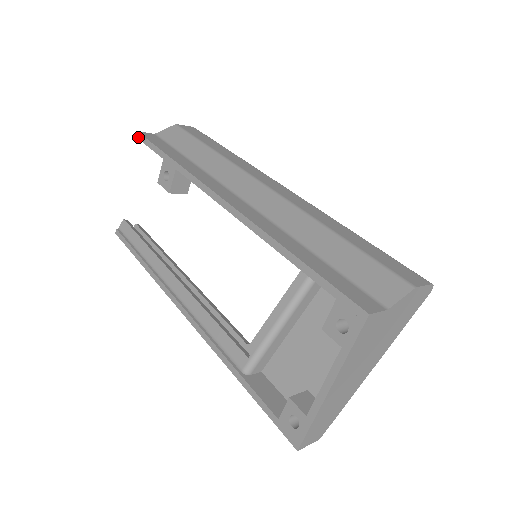
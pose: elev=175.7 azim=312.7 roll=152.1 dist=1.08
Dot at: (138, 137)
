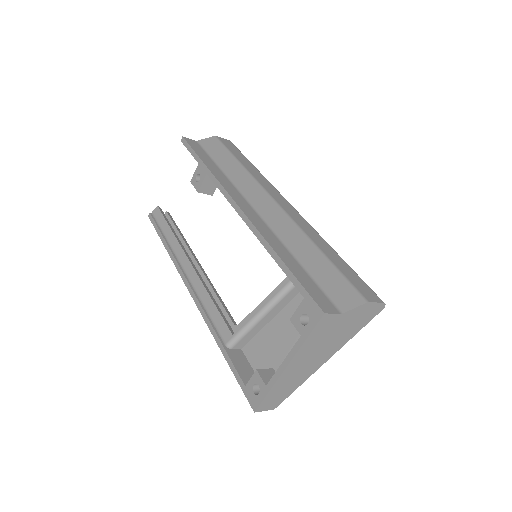
Dot at: (182, 141)
